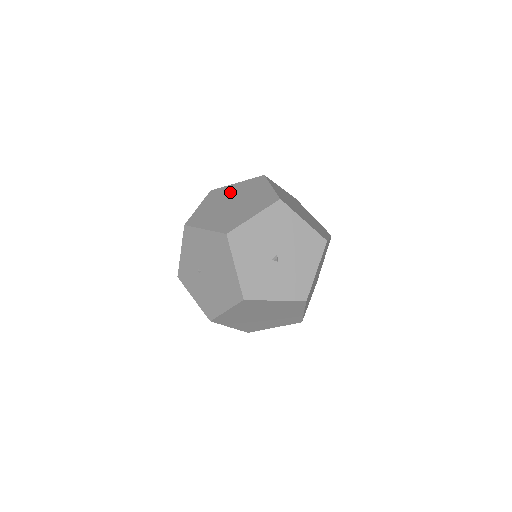
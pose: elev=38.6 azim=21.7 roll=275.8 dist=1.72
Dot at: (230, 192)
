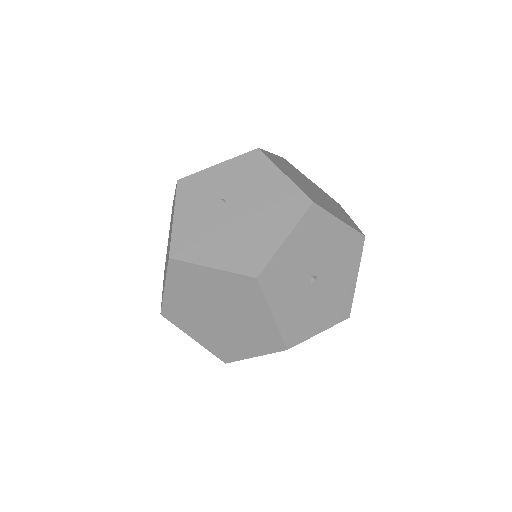
Dot at: occluded
